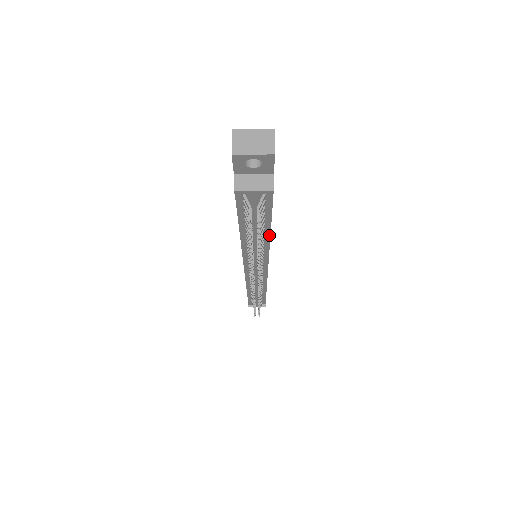
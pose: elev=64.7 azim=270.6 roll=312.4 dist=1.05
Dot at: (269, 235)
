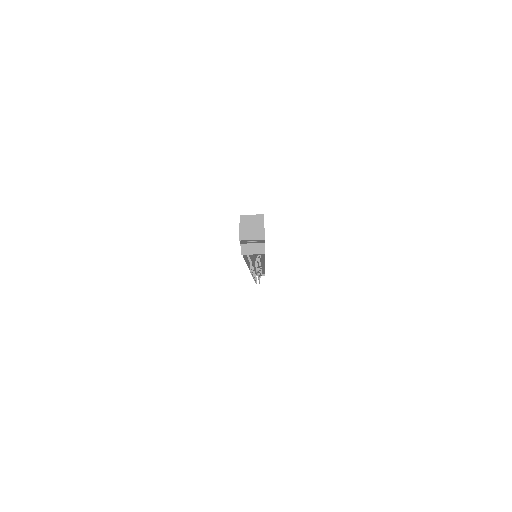
Dot at: (264, 259)
